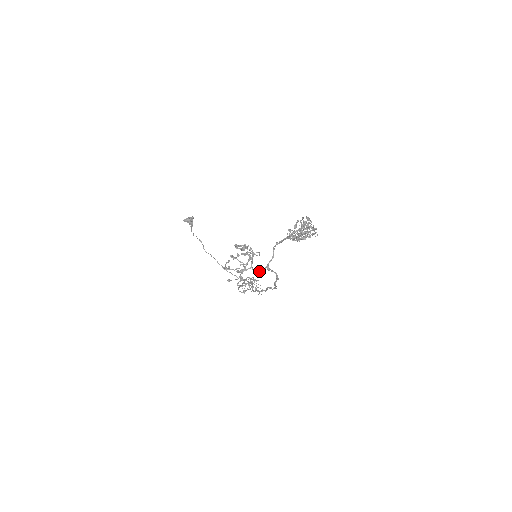
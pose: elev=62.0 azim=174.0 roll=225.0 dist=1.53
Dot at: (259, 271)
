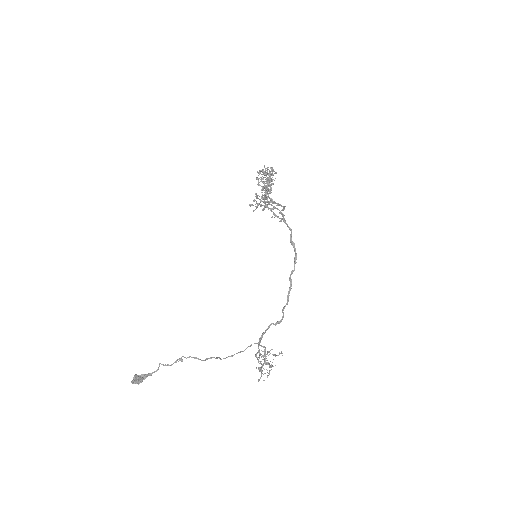
Dot at: (284, 206)
